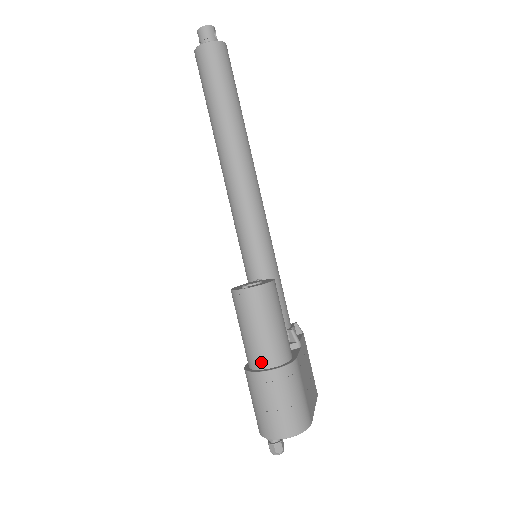
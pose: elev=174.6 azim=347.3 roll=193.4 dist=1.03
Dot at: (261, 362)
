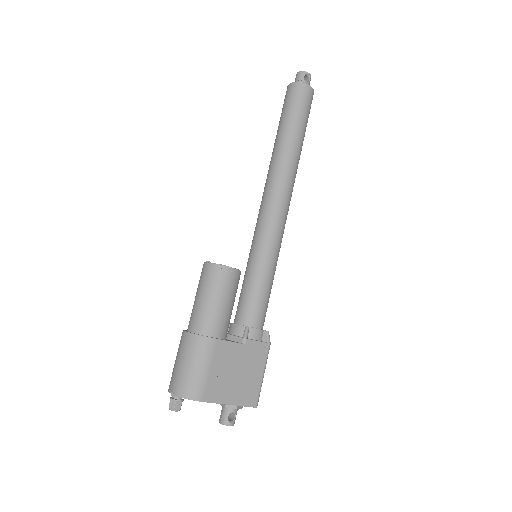
Dot at: (189, 325)
